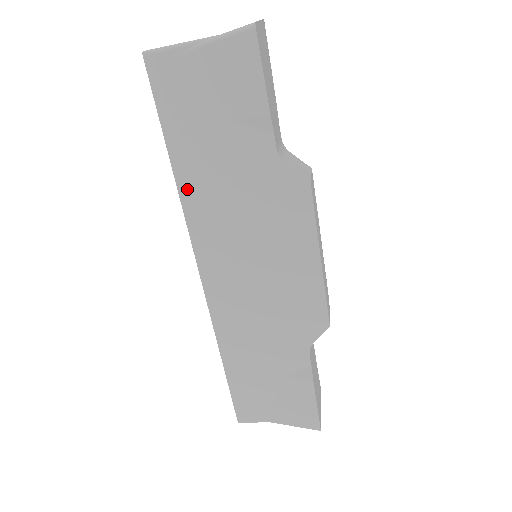
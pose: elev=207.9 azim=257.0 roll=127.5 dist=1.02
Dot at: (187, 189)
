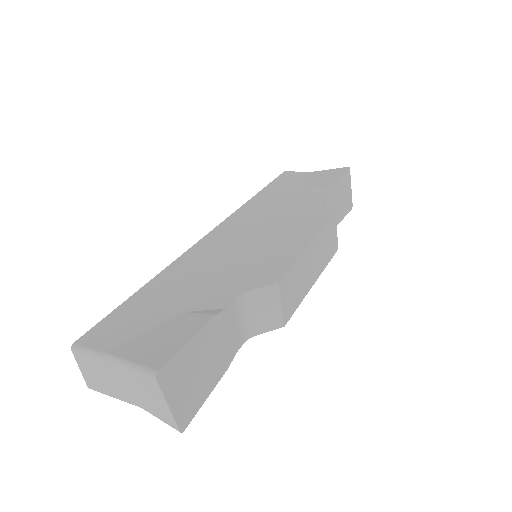
Dot at: occluded
